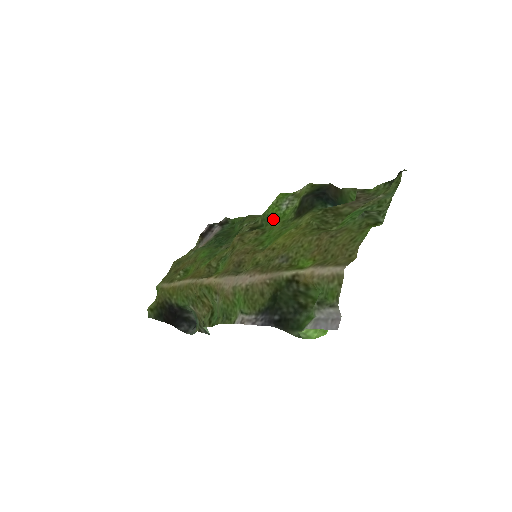
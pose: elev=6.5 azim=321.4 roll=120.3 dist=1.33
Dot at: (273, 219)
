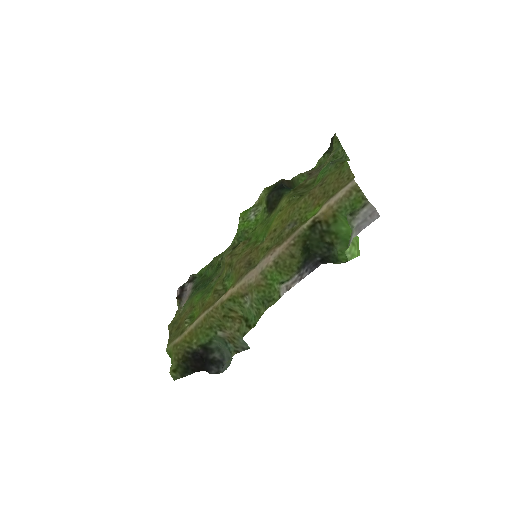
Dot at: (249, 229)
